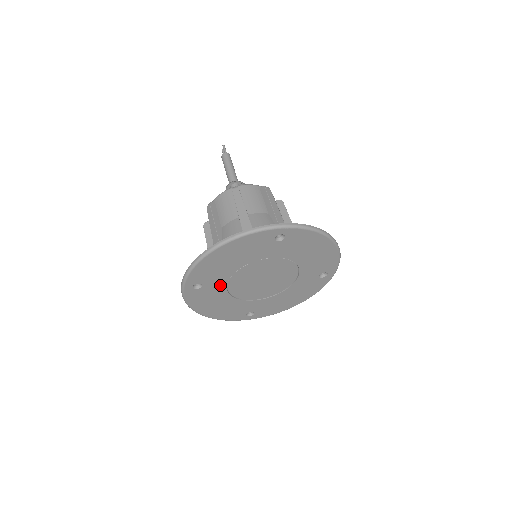
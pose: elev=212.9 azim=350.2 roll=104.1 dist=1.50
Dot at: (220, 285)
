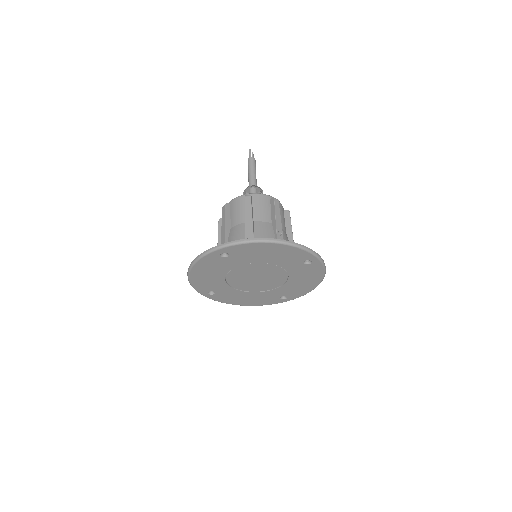
Dot at: (227, 288)
